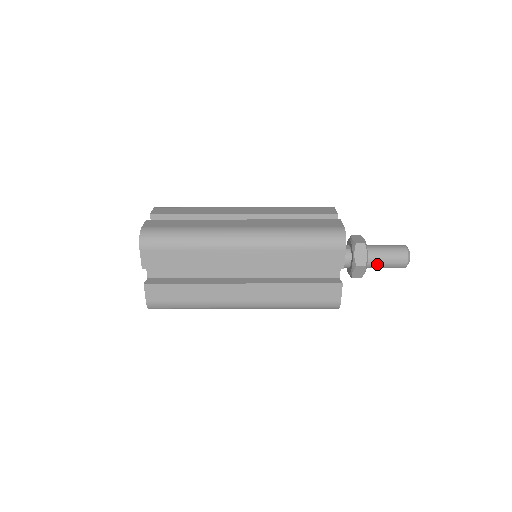
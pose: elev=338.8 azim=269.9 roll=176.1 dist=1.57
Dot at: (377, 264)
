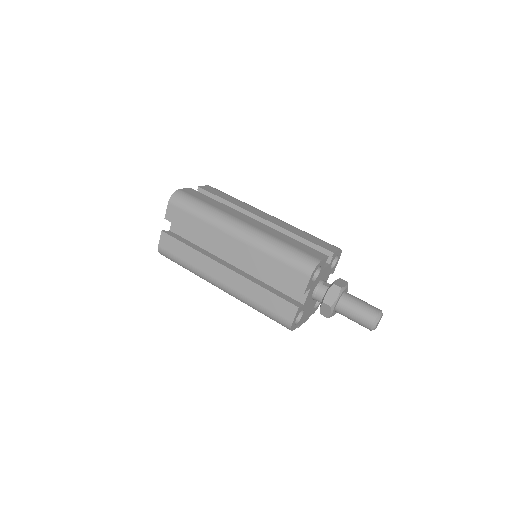
Dot at: (346, 312)
